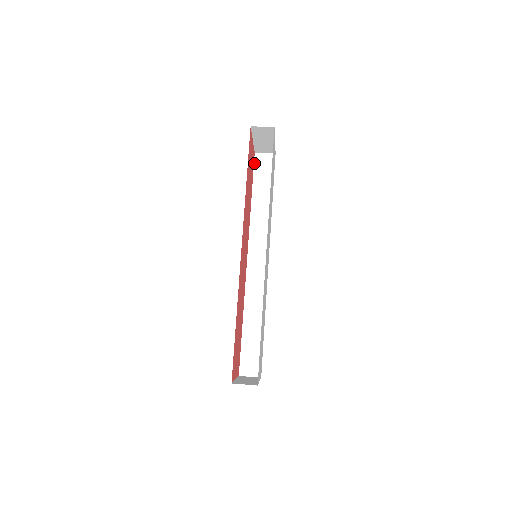
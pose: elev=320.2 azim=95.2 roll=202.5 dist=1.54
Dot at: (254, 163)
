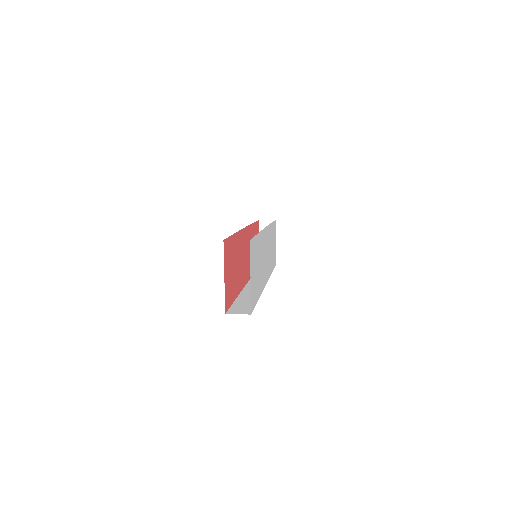
Dot at: occluded
